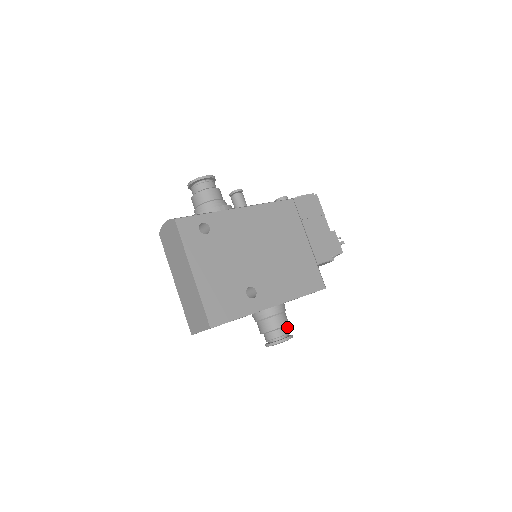
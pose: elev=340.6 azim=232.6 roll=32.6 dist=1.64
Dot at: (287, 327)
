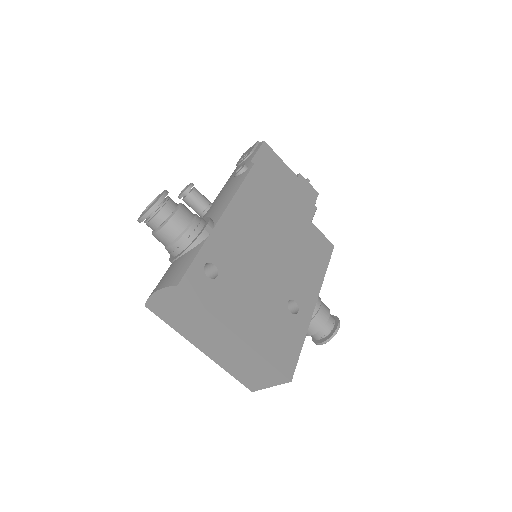
Dot at: occluded
